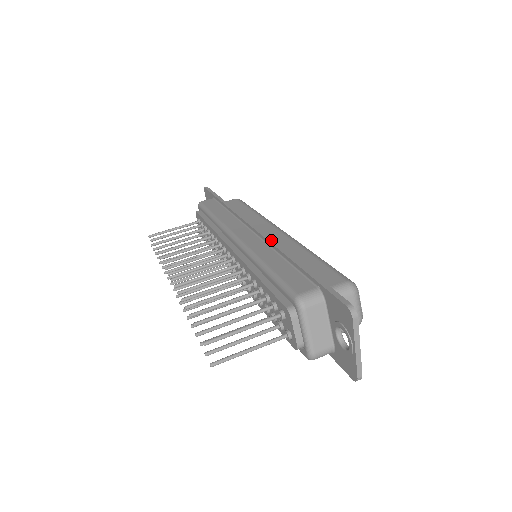
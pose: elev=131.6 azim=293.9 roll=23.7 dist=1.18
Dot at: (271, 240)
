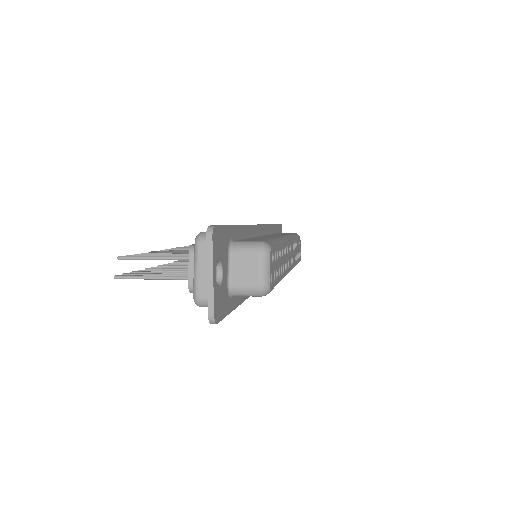
Dot at: occluded
